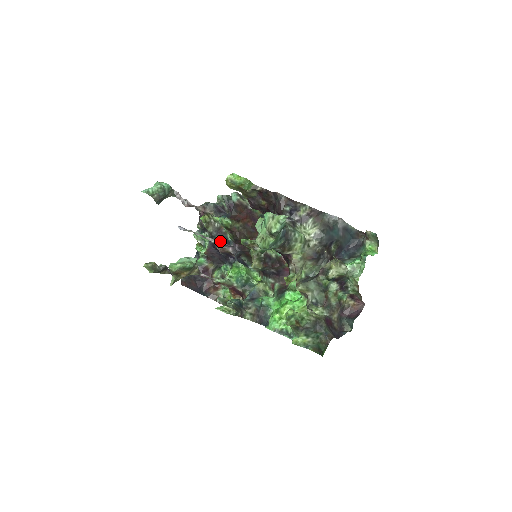
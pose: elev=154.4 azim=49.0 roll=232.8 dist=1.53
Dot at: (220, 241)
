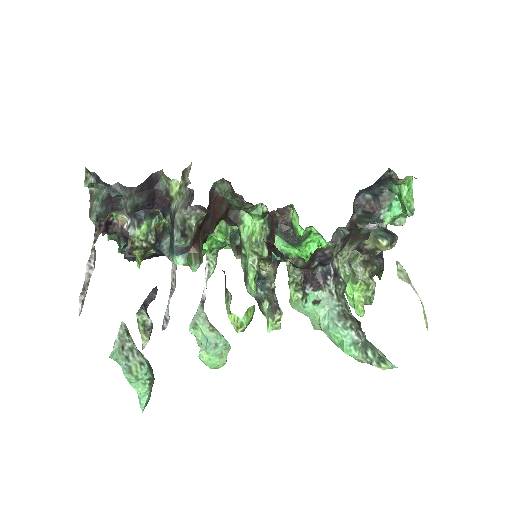
Dot at: occluded
